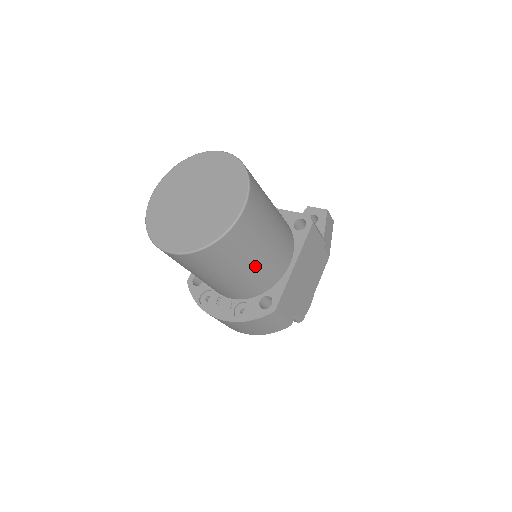
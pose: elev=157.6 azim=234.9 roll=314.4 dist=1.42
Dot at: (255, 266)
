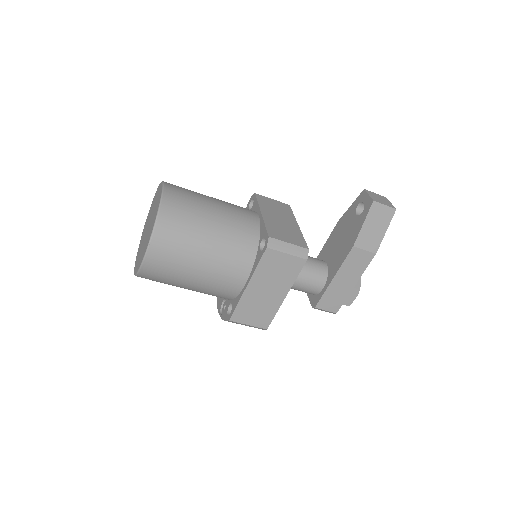
Dot at: (196, 286)
